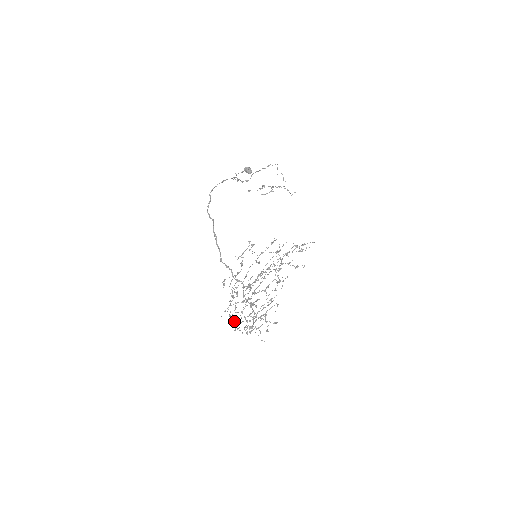
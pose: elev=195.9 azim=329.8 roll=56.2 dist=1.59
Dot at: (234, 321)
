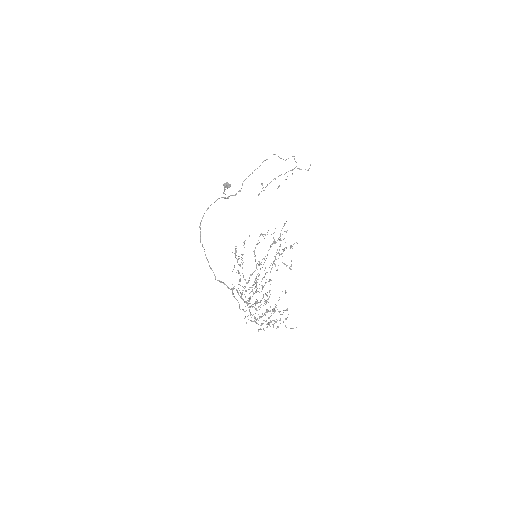
Dot at: occluded
